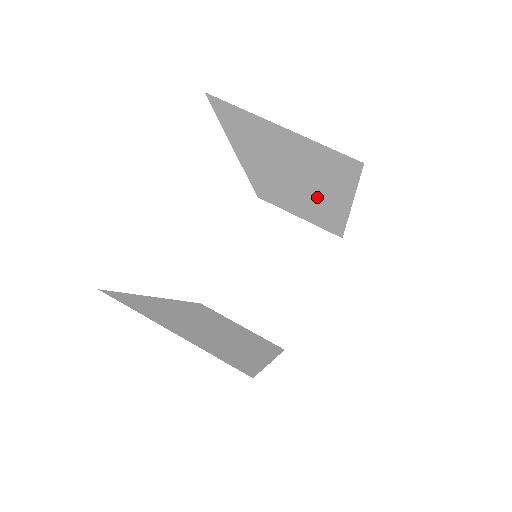
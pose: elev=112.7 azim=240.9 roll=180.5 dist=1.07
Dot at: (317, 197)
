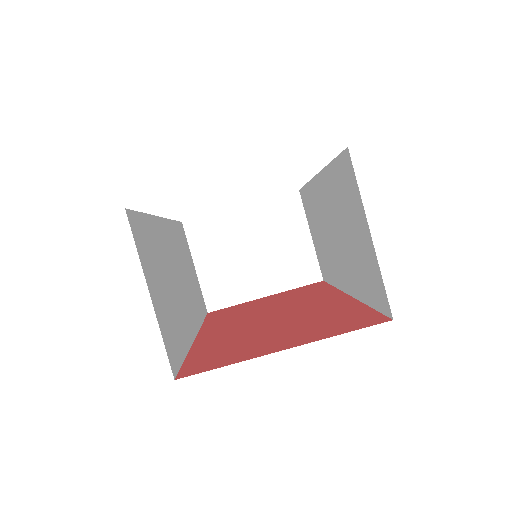
Dot at: (339, 260)
